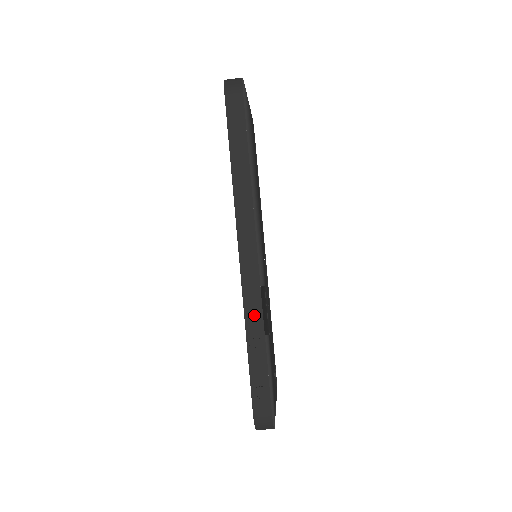
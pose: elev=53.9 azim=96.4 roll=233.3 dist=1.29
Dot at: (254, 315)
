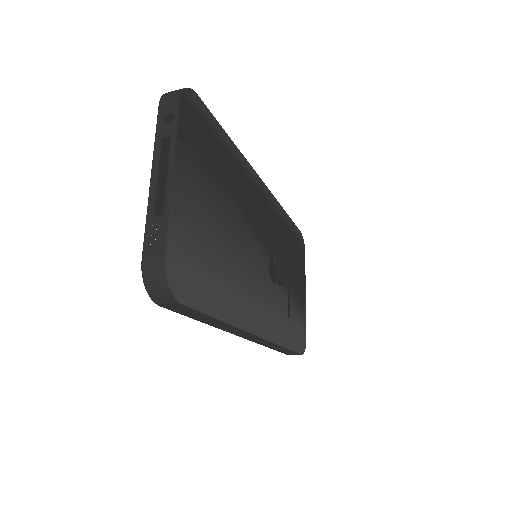
Dot at: (272, 346)
